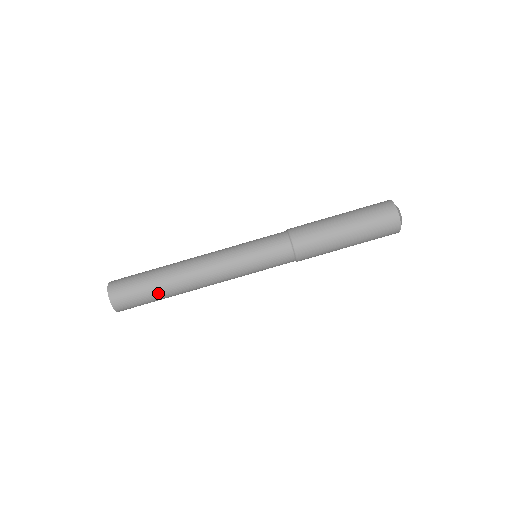
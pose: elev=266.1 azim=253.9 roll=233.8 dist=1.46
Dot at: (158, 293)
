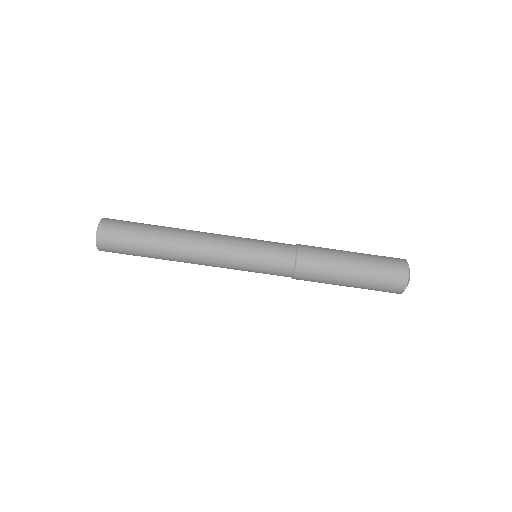
Dot at: (146, 253)
